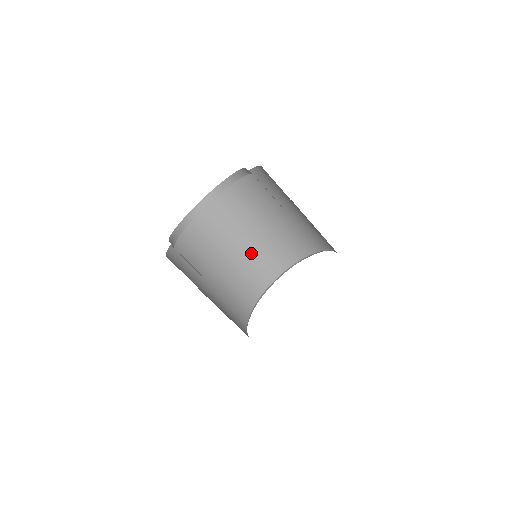
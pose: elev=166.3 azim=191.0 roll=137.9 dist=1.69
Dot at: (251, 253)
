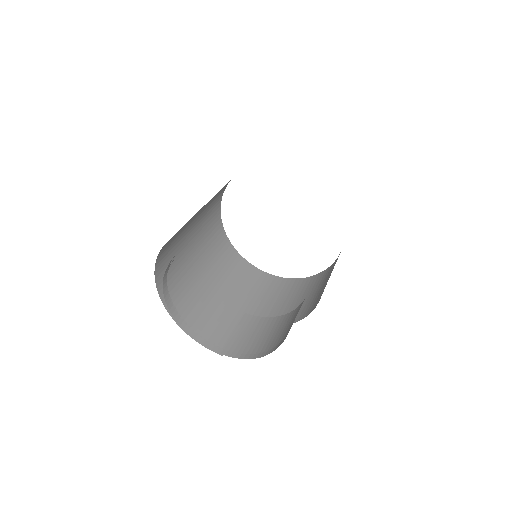
Dot at: (200, 231)
